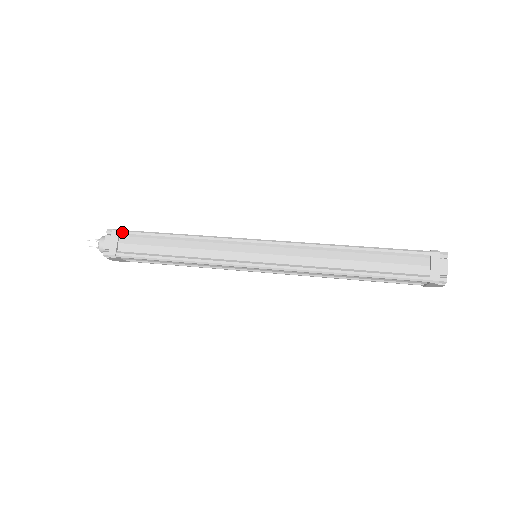
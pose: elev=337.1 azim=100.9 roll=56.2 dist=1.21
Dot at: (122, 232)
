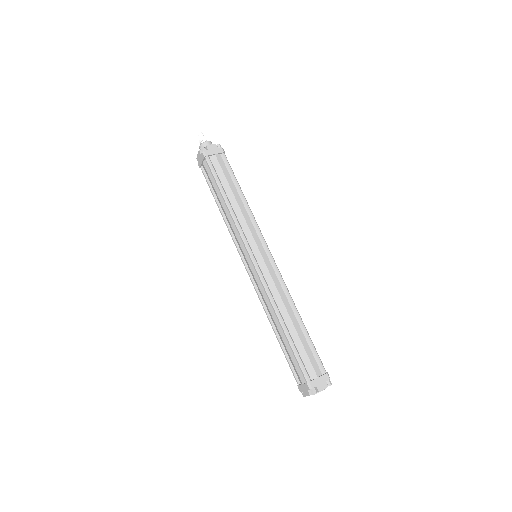
Dot at: (205, 159)
